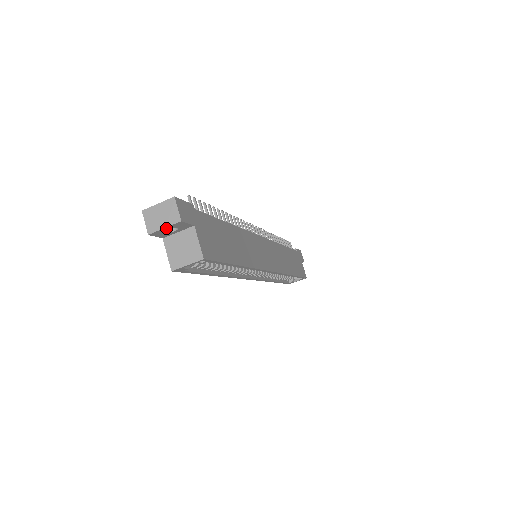
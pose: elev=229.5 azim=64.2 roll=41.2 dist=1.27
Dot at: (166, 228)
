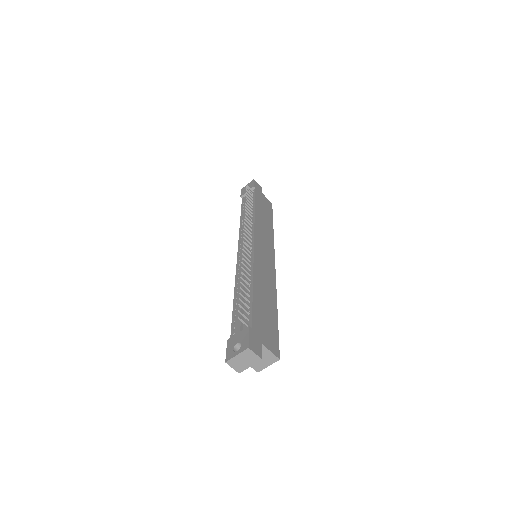
Dot at: (250, 365)
